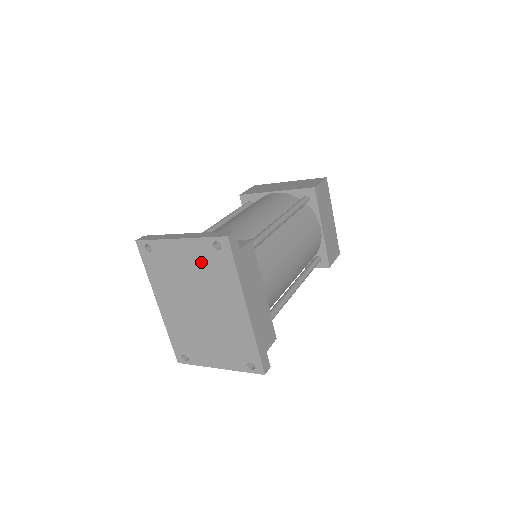
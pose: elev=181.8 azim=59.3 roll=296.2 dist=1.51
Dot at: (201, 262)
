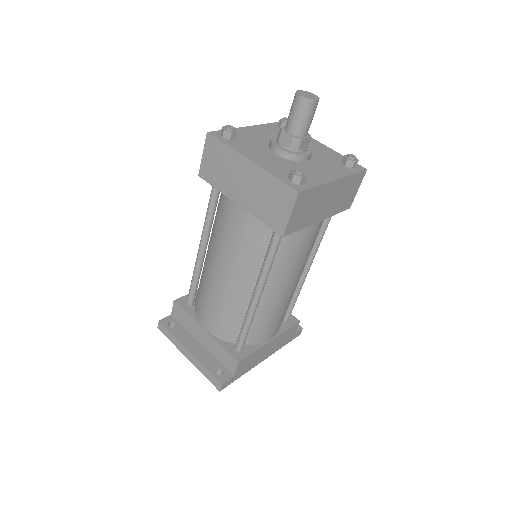
Dot at: occluded
